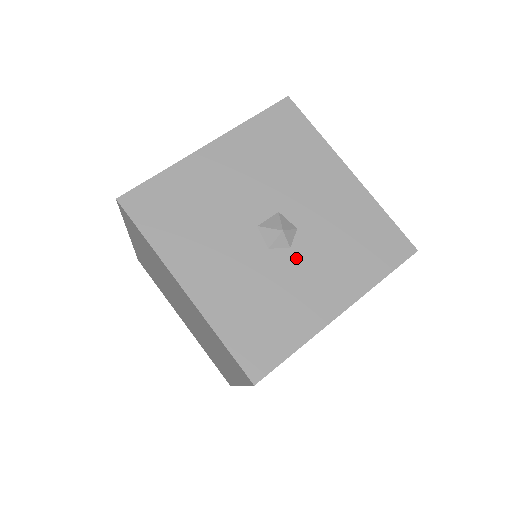
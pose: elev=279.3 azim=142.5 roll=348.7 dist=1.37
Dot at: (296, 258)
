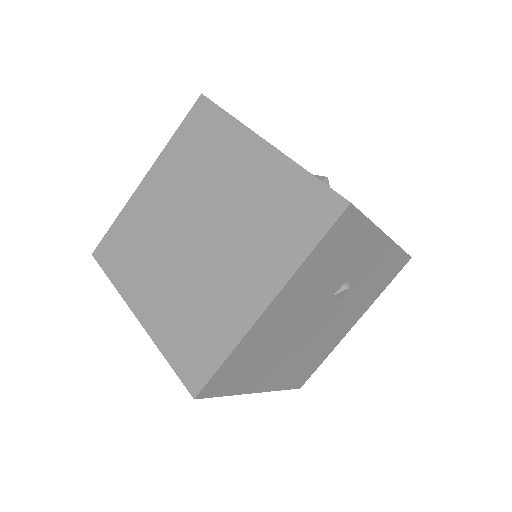
Dot at: occluded
